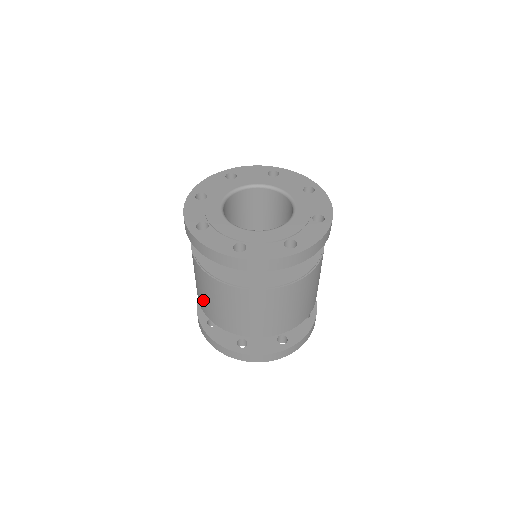
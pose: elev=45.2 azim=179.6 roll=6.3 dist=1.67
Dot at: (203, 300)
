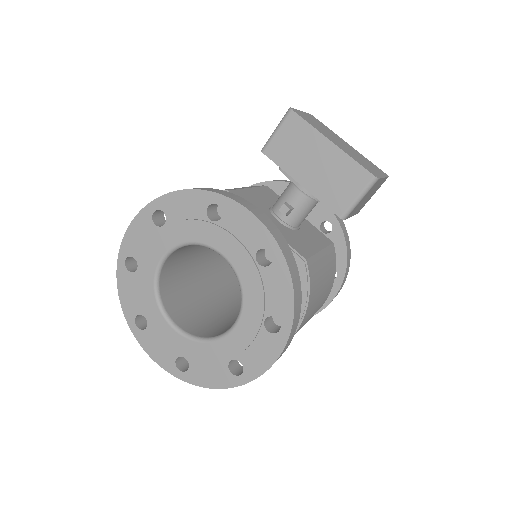
Dot at: occluded
